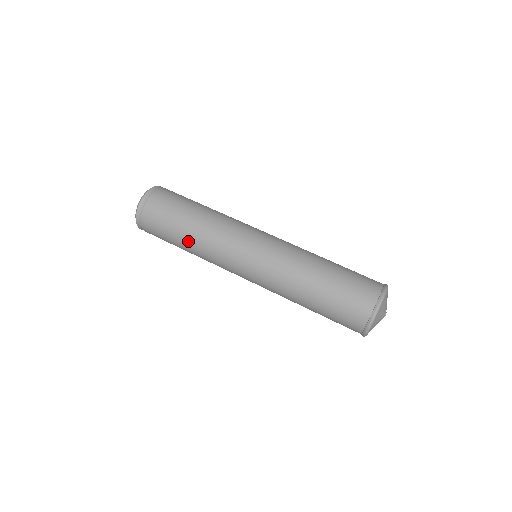
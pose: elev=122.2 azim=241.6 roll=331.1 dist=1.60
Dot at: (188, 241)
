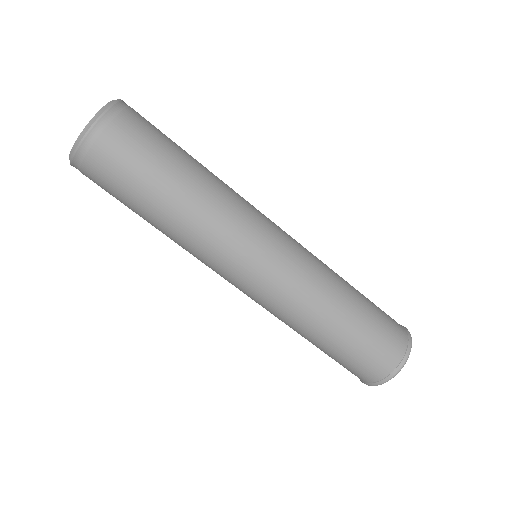
Dot at: (159, 226)
